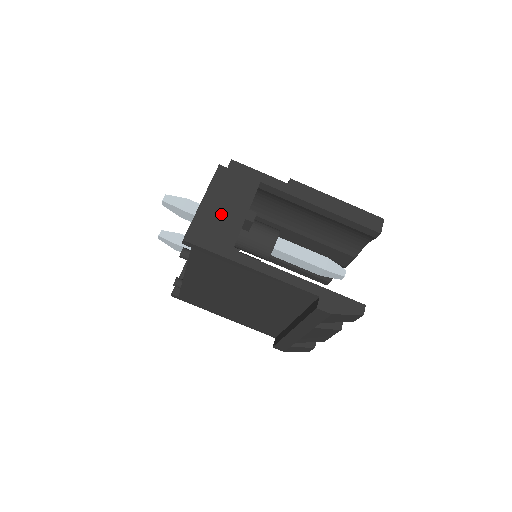
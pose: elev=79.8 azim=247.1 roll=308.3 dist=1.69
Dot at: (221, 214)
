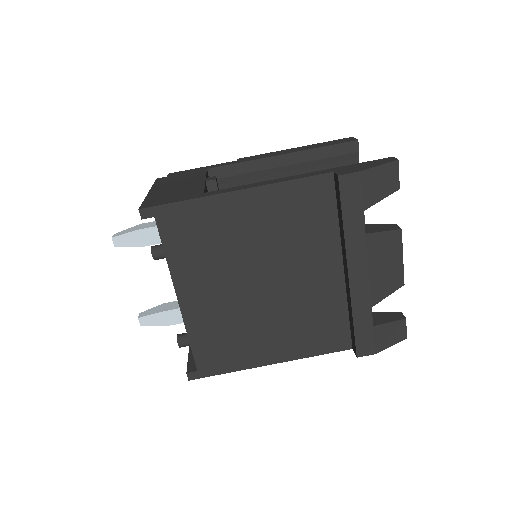
Dot at: (175, 188)
